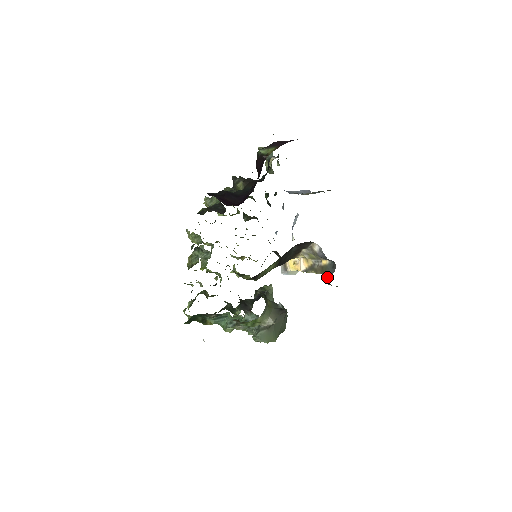
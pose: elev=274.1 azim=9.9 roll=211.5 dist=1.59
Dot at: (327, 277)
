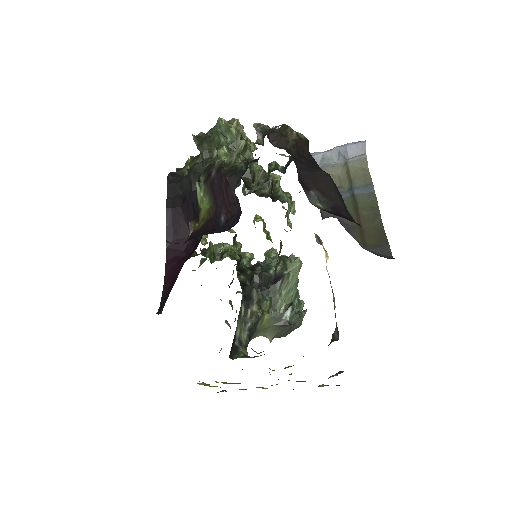
Dot at: (332, 335)
